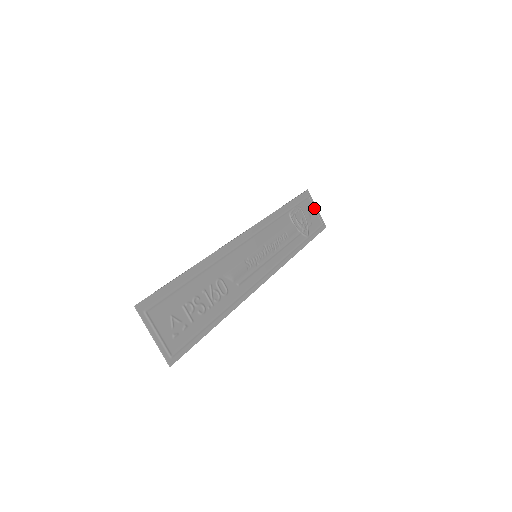
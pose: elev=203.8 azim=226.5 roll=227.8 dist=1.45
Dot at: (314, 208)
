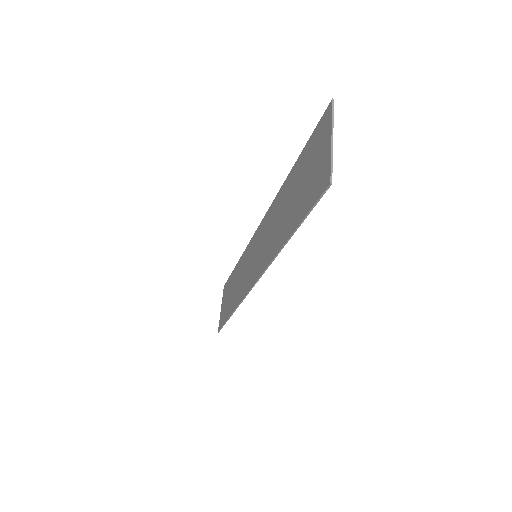
Dot at: occluded
